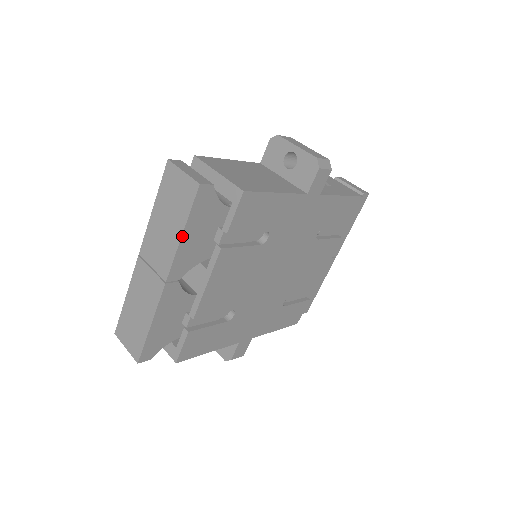
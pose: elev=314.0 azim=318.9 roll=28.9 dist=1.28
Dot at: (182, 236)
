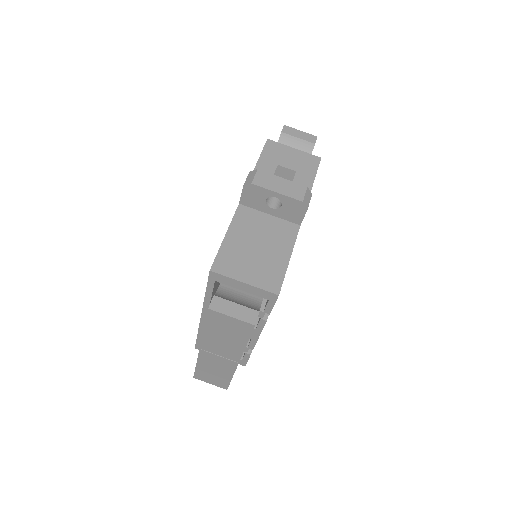
Dot at: (246, 345)
